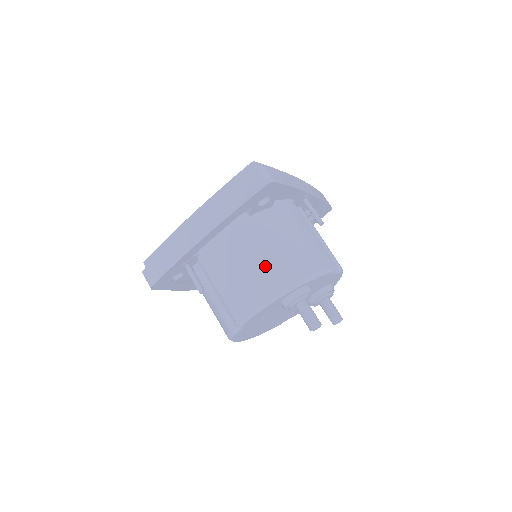
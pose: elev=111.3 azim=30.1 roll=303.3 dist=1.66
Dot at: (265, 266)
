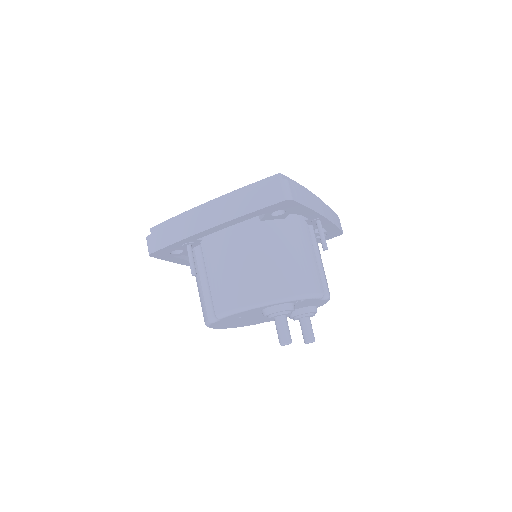
Dot at: (259, 273)
